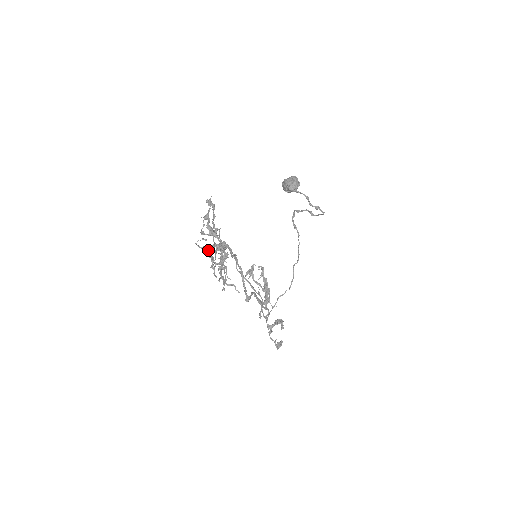
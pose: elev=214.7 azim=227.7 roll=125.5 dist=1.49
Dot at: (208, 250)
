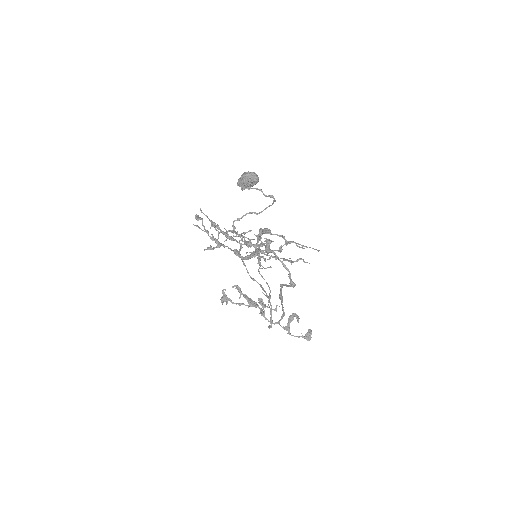
Dot at: (260, 237)
